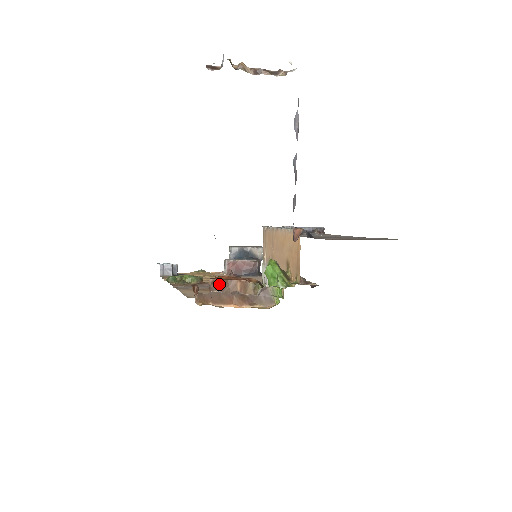
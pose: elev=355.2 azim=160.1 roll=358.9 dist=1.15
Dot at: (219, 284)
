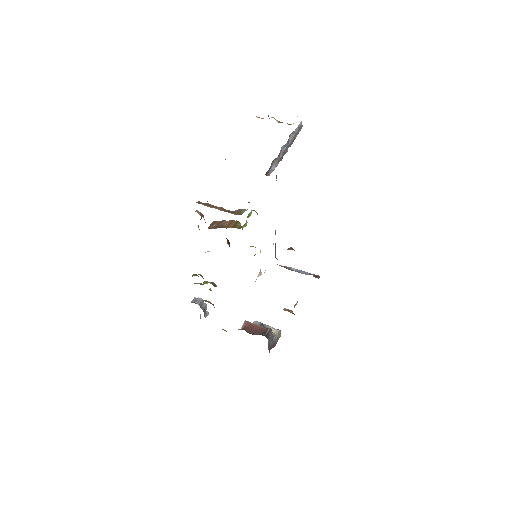
Dot at: (217, 223)
